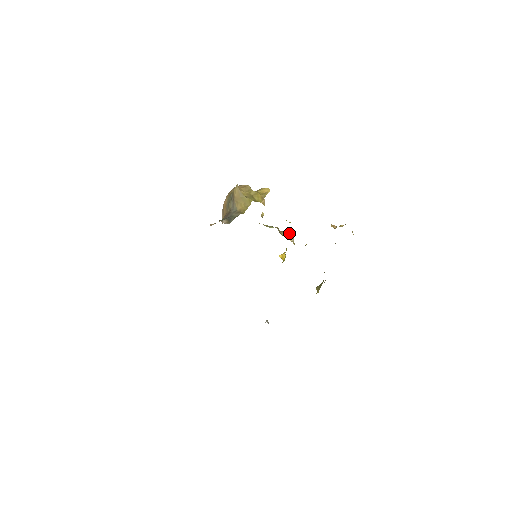
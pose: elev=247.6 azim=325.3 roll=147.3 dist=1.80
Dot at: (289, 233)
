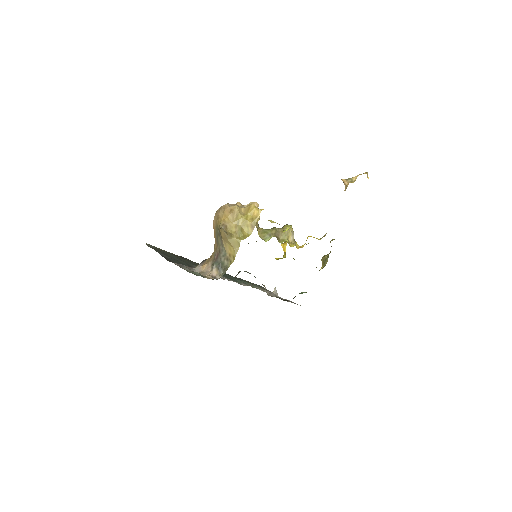
Dot at: (288, 231)
